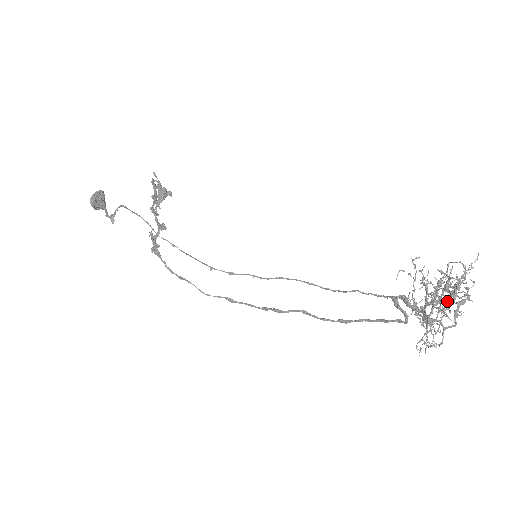
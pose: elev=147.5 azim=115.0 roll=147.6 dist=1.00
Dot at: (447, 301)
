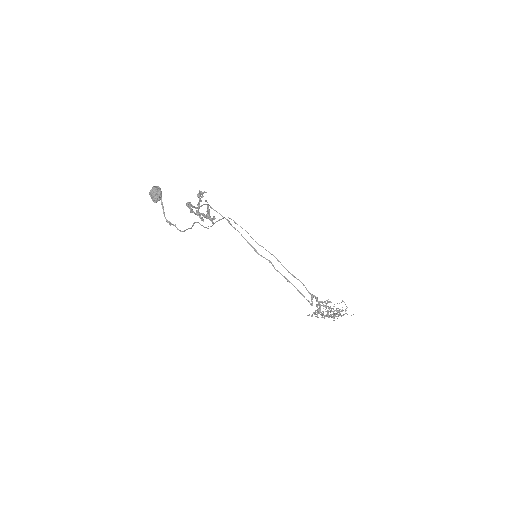
Dot at: occluded
